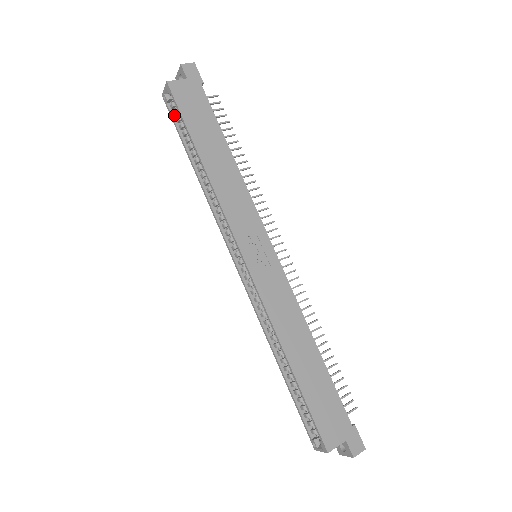
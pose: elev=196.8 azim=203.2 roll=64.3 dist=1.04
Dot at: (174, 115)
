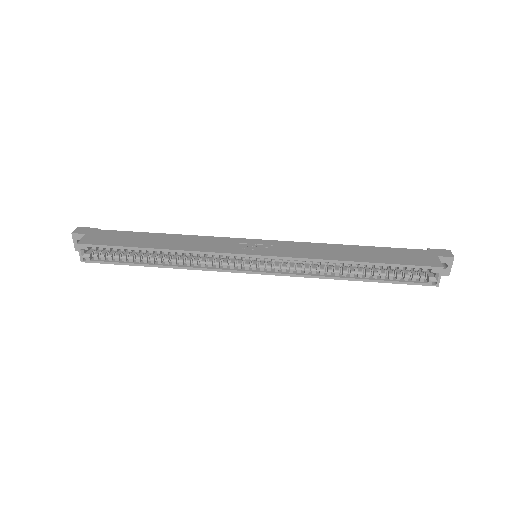
Dot at: (104, 260)
